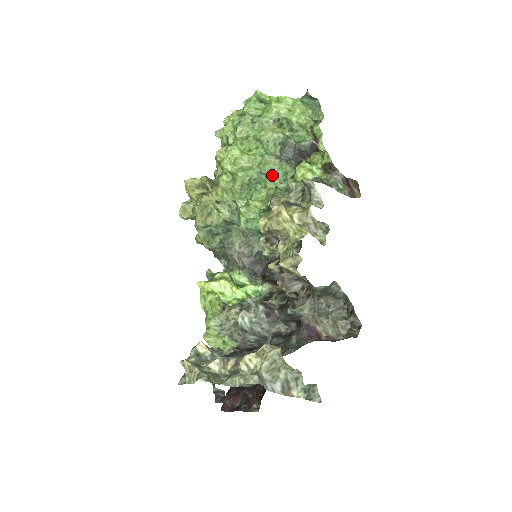
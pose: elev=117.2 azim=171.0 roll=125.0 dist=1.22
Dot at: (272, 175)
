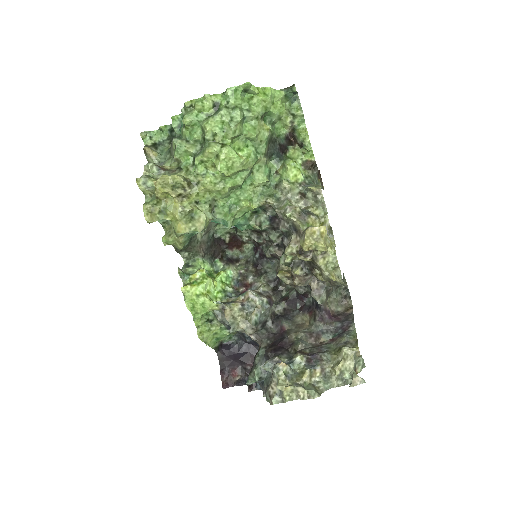
Dot at: (261, 174)
